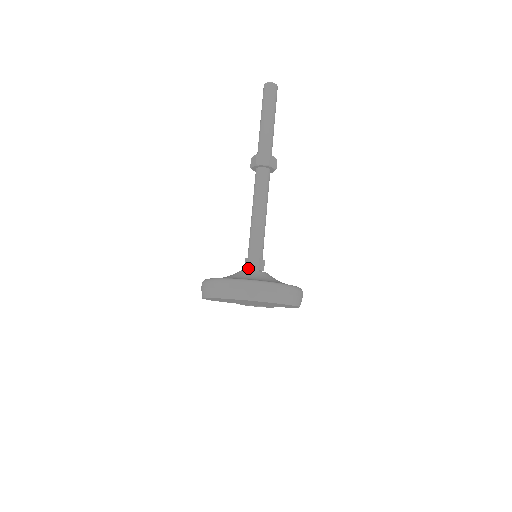
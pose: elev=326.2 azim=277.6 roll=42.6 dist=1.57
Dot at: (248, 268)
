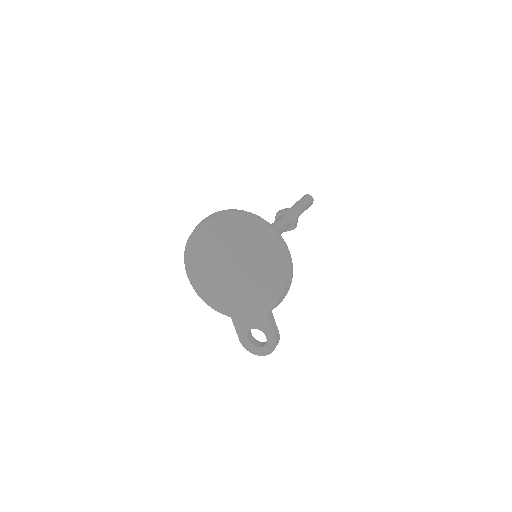
Dot at: occluded
